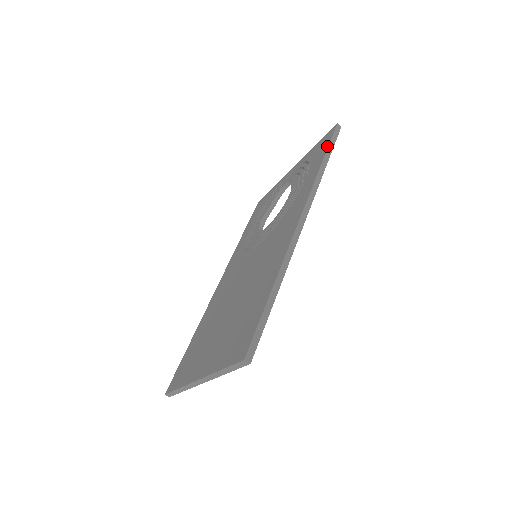
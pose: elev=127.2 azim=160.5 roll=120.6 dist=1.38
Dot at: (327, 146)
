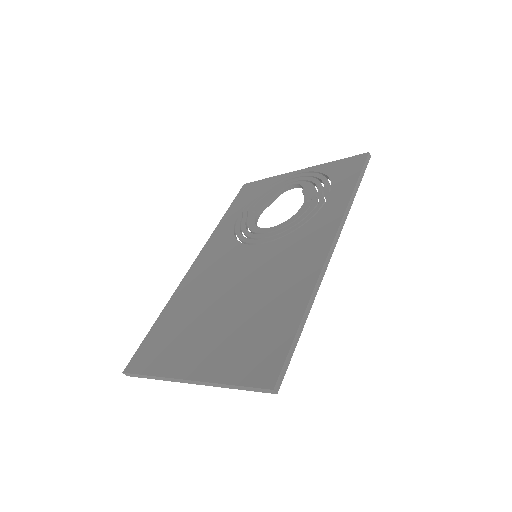
Dot at: (358, 173)
